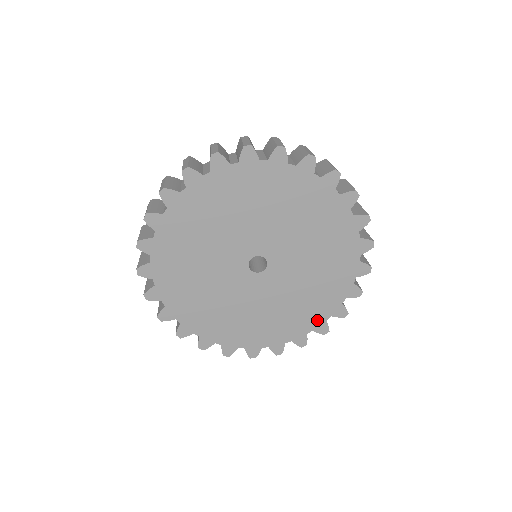
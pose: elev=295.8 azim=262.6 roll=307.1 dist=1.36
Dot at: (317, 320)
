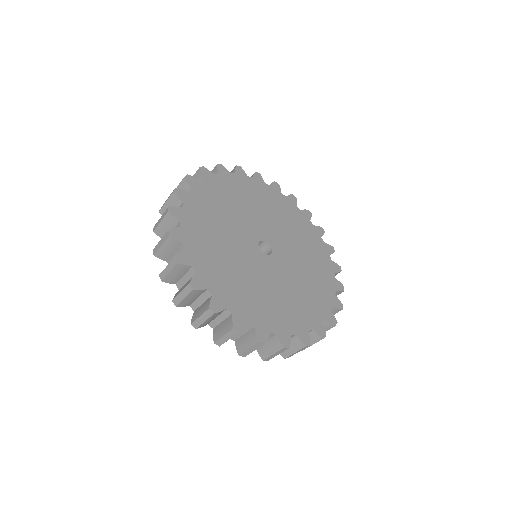
Dot at: (329, 295)
